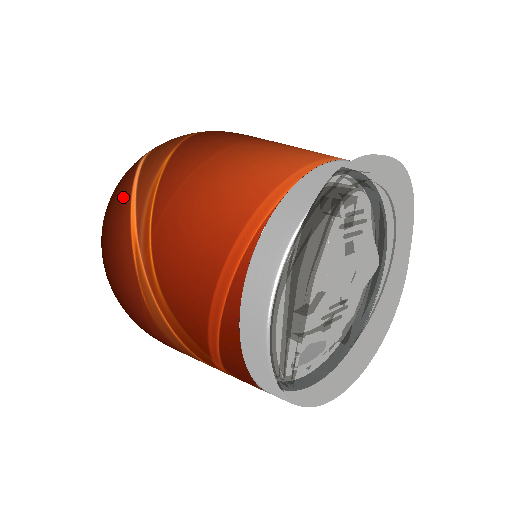
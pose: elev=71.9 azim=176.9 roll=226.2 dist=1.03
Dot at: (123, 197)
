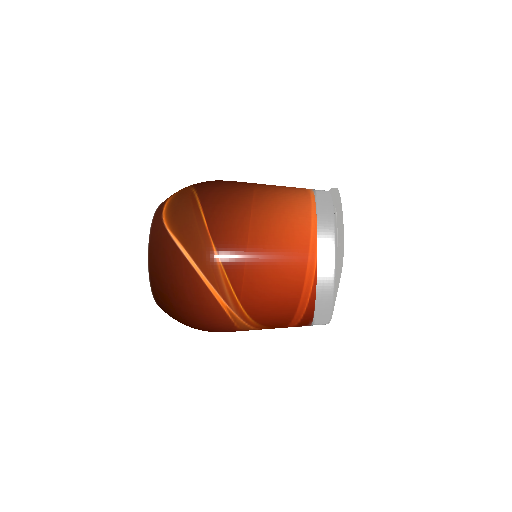
Dot at: (197, 287)
